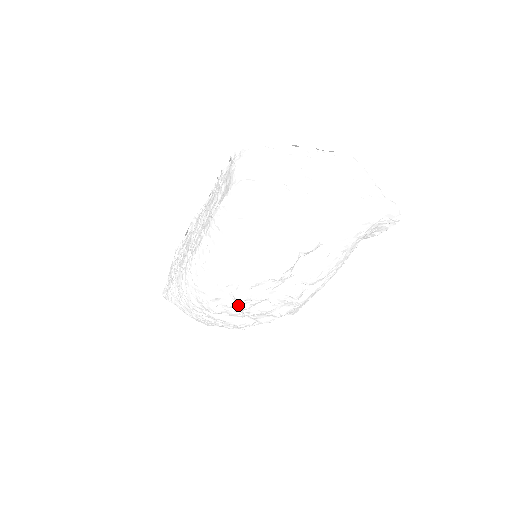
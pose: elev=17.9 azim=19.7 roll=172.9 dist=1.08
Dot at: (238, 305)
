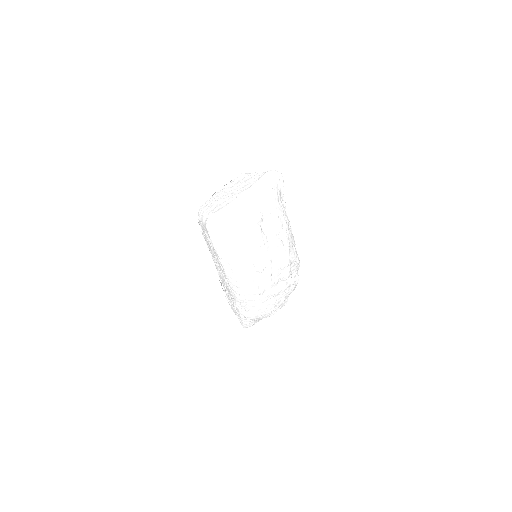
Dot at: (265, 275)
